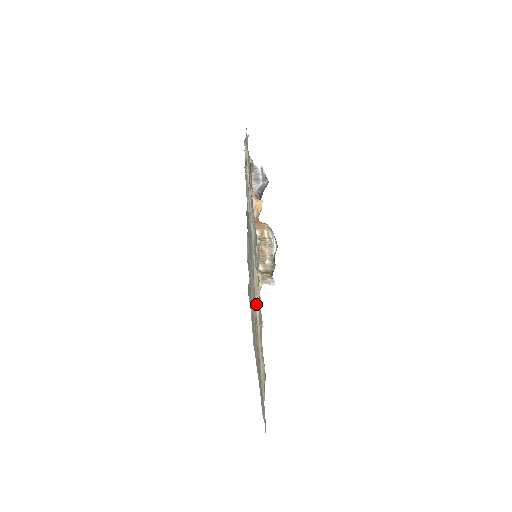
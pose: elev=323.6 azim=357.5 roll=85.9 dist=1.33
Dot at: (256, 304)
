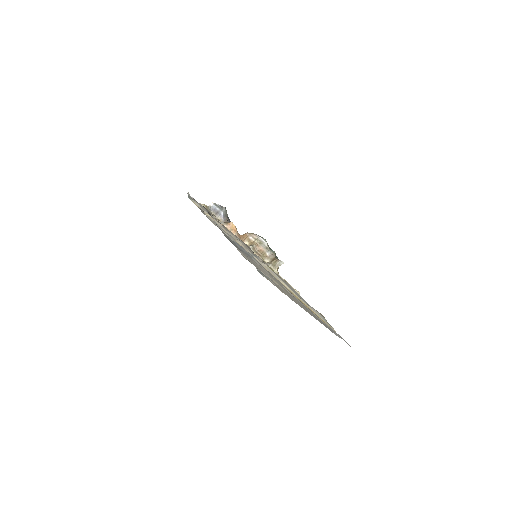
Dot at: (280, 282)
